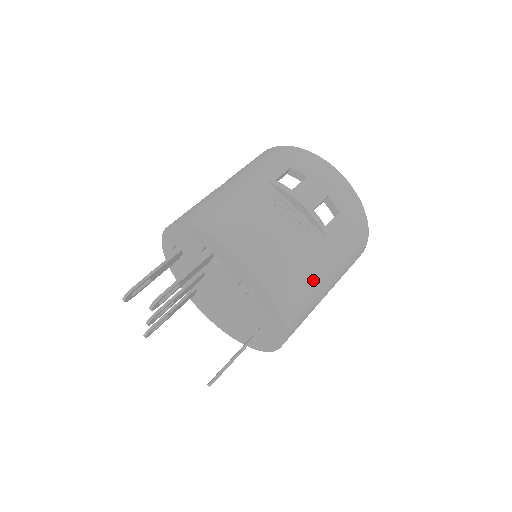
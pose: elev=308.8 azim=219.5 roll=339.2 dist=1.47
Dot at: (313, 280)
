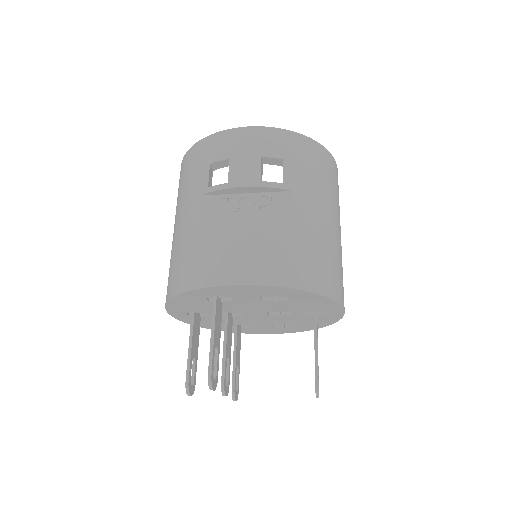
Dot at: (316, 237)
